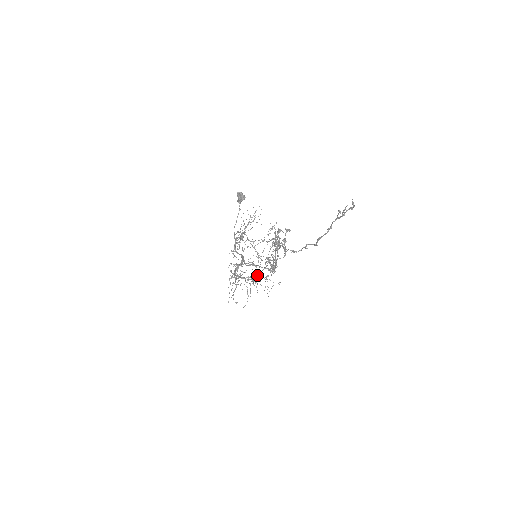
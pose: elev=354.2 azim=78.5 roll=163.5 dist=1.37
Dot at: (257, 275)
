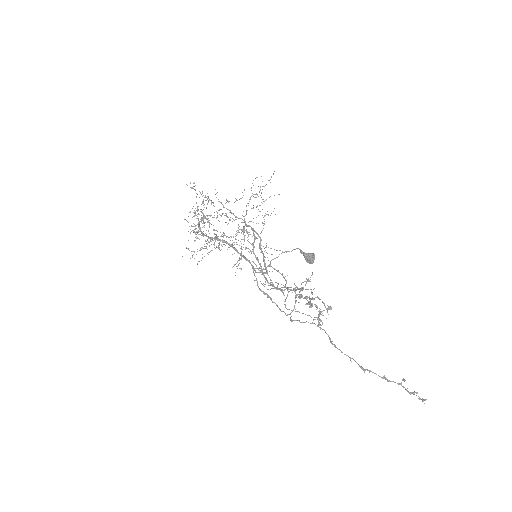
Dot at: (224, 235)
